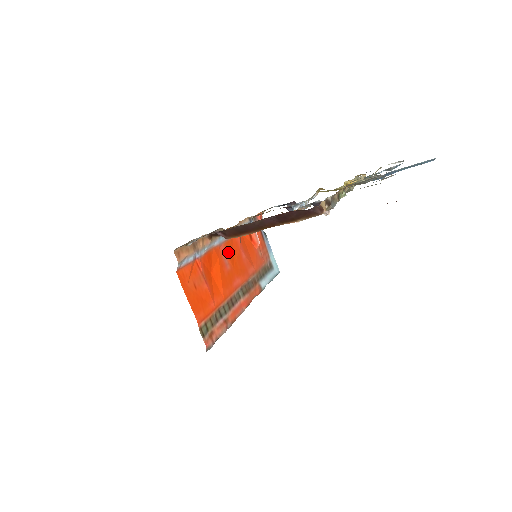
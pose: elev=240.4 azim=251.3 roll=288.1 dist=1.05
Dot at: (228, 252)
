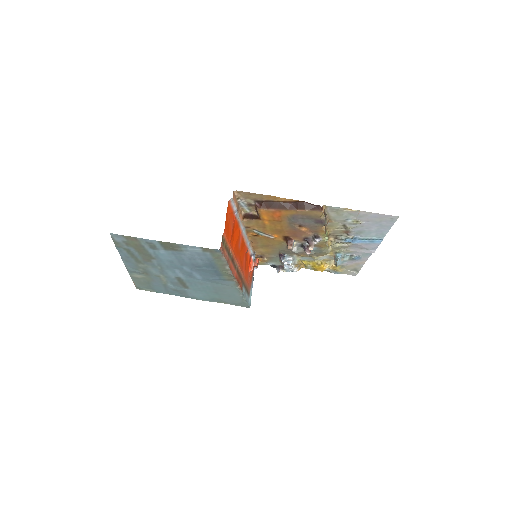
Dot at: (242, 243)
